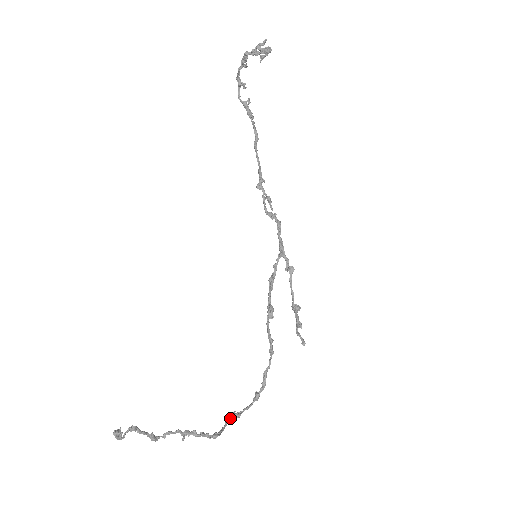
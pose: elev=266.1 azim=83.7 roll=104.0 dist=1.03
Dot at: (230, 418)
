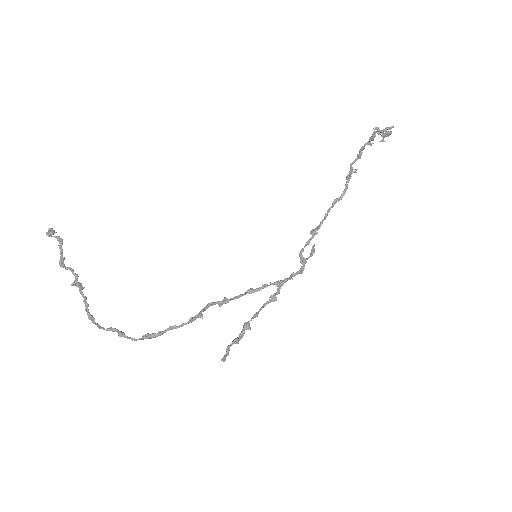
Dot at: (115, 330)
